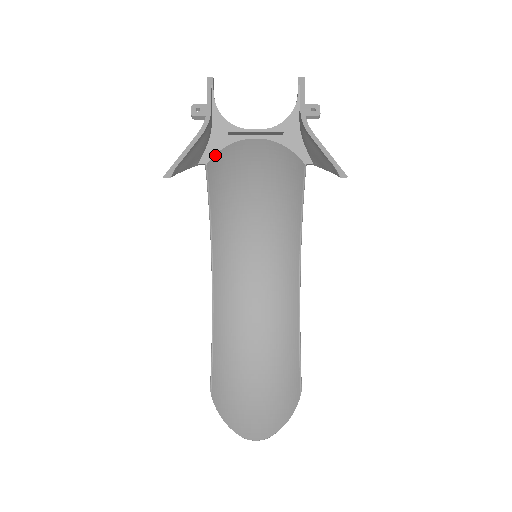
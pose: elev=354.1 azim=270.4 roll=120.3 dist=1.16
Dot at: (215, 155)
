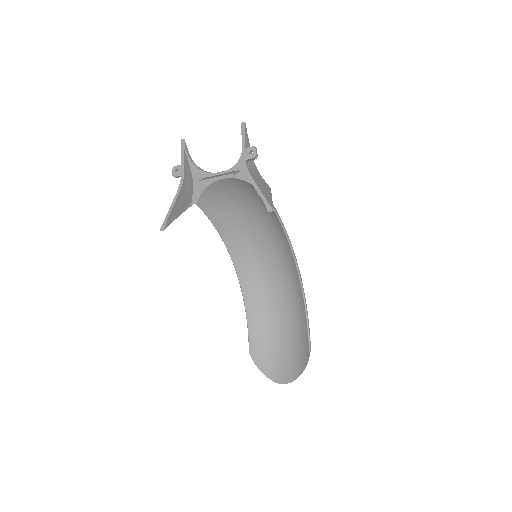
Dot at: (200, 196)
